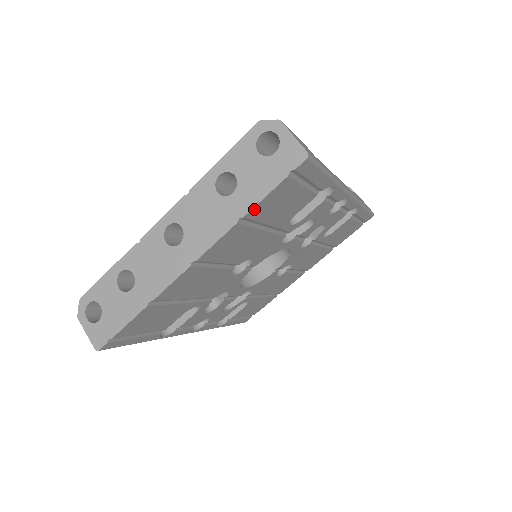
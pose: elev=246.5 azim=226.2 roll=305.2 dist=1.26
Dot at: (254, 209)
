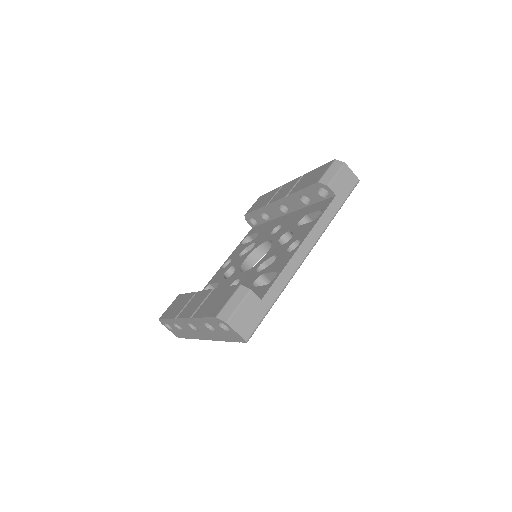
Dot at: occluded
